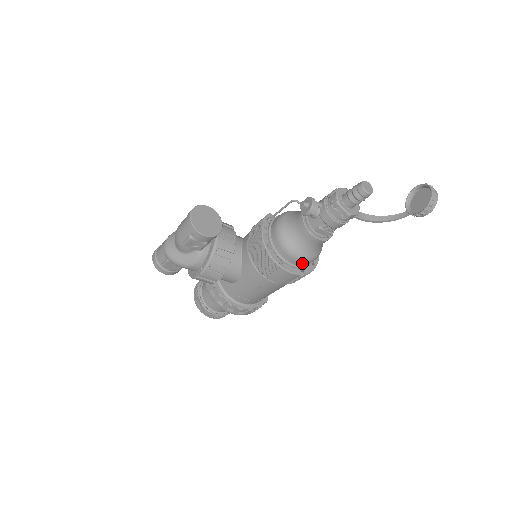
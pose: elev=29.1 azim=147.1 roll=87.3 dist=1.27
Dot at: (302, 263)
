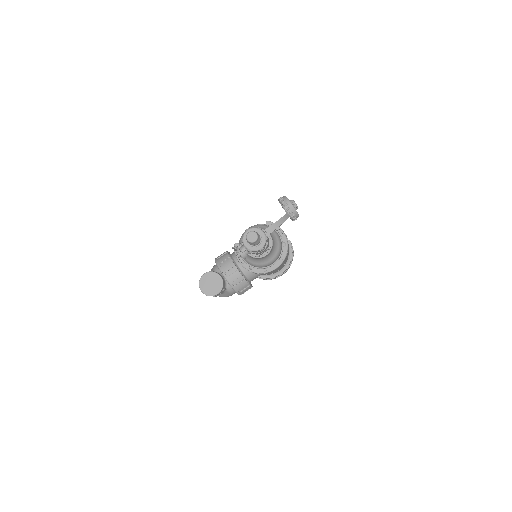
Dot at: (275, 260)
